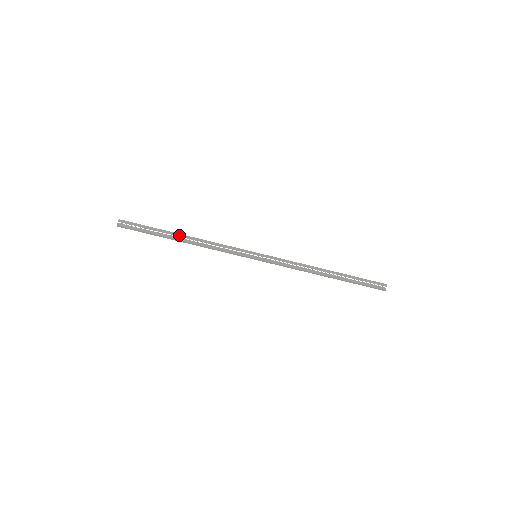
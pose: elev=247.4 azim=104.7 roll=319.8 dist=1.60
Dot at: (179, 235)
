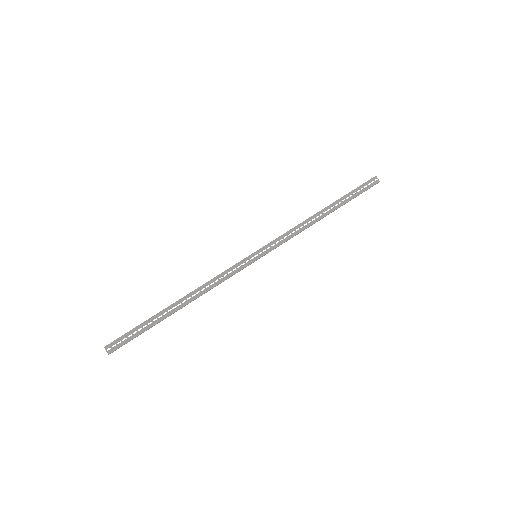
Dot at: (174, 305)
